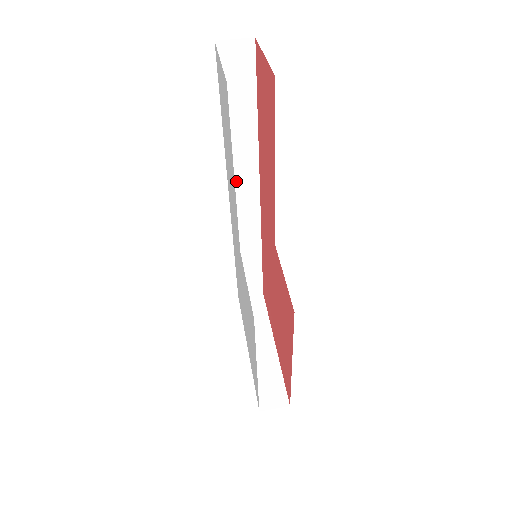
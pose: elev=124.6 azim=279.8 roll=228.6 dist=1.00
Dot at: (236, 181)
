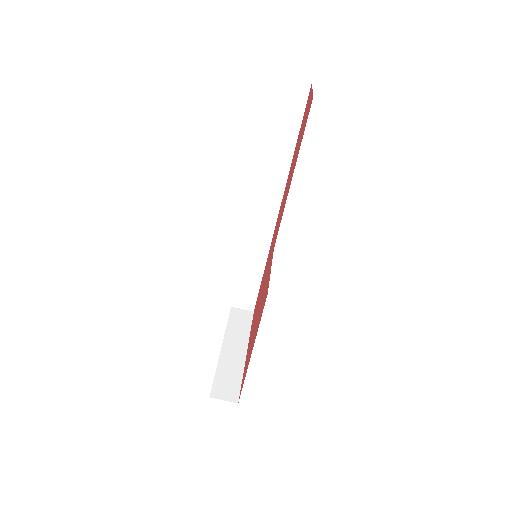
Dot at: (263, 194)
